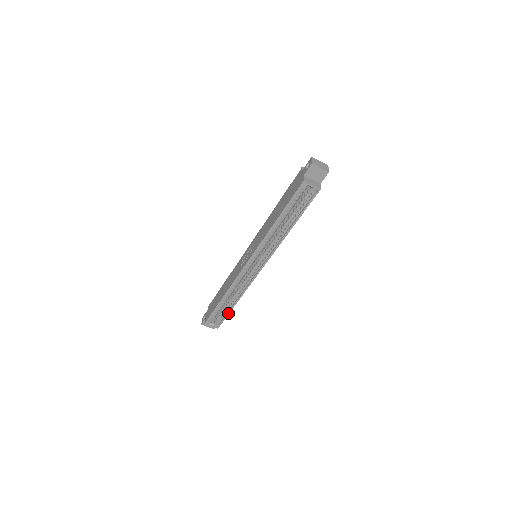
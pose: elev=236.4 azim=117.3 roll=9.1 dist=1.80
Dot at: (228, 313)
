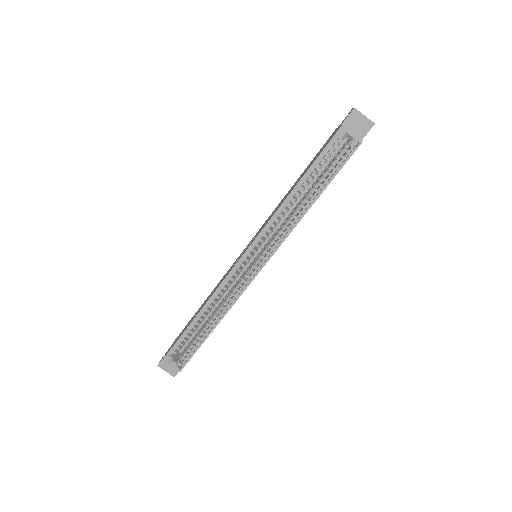
Dot at: (201, 344)
